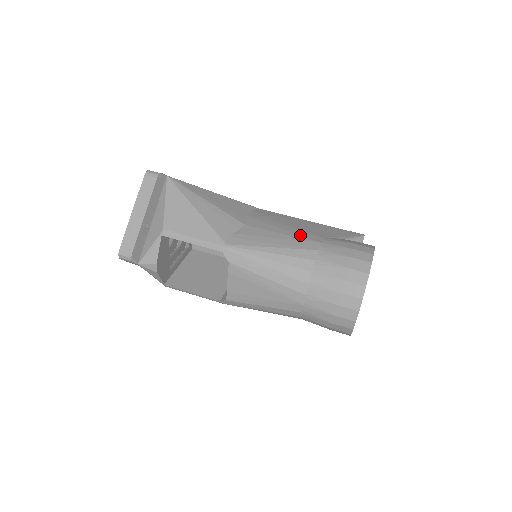
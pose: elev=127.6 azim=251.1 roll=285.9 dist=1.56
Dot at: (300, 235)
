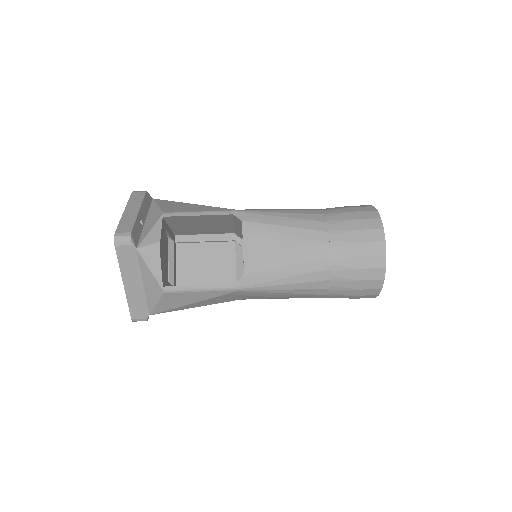
Dot at: occluded
